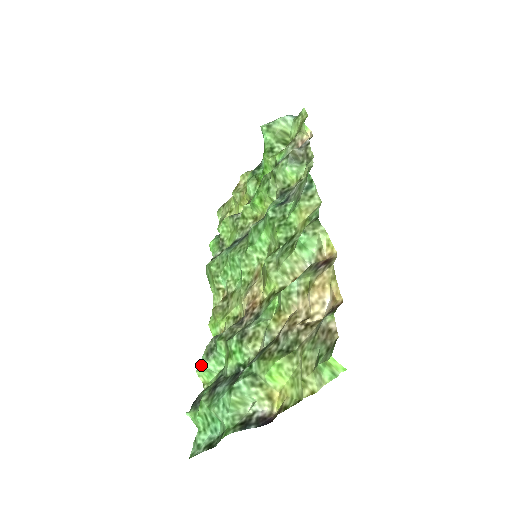
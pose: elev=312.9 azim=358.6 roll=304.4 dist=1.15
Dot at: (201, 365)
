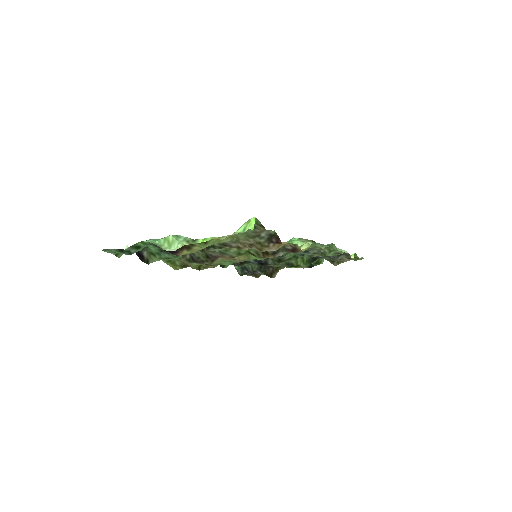
Dot at: occluded
